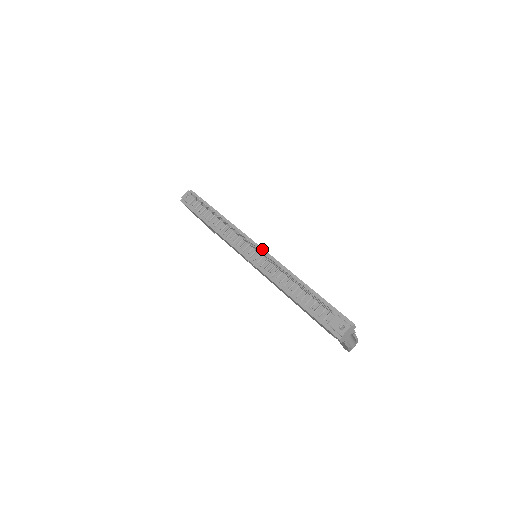
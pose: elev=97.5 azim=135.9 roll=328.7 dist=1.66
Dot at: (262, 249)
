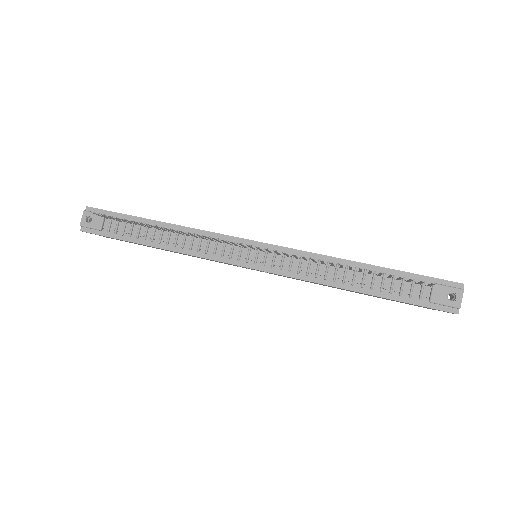
Dot at: (265, 244)
